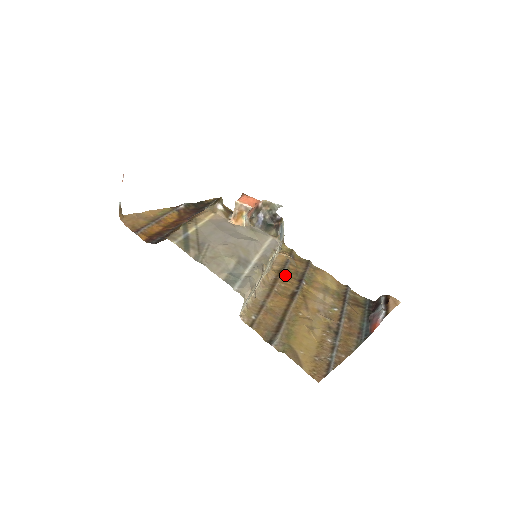
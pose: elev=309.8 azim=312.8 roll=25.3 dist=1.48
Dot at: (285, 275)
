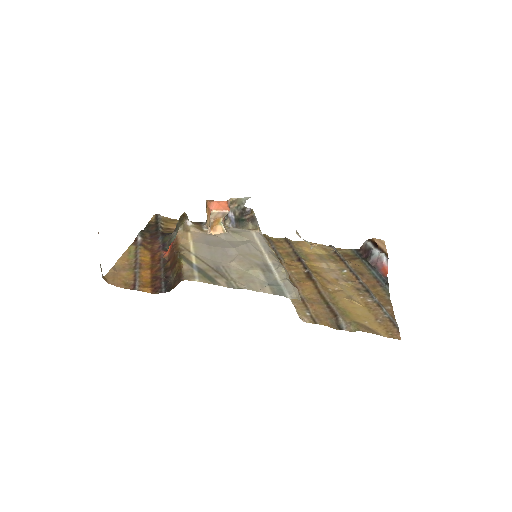
Dot at: (284, 261)
